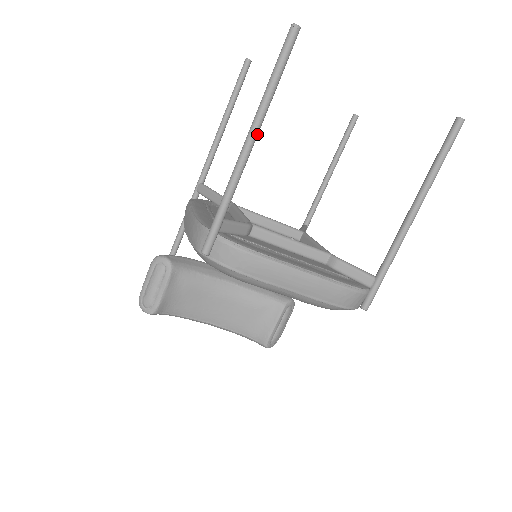
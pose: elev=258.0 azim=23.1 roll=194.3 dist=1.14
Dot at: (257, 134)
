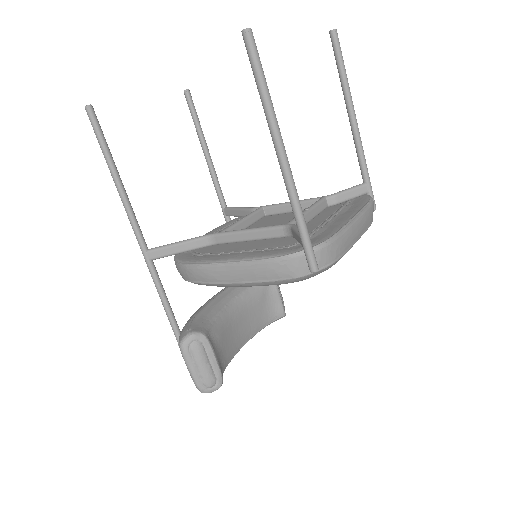
Dot at: (283, 145)
